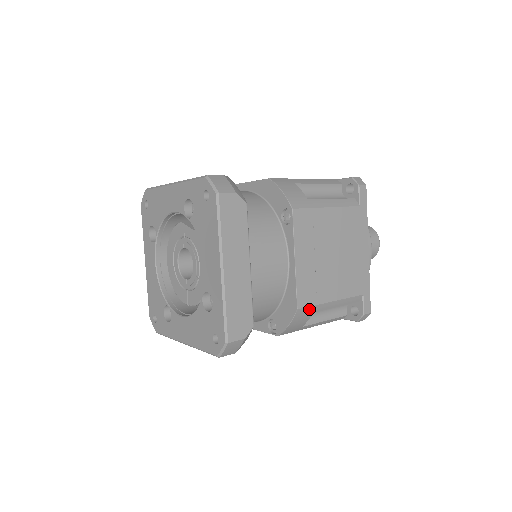
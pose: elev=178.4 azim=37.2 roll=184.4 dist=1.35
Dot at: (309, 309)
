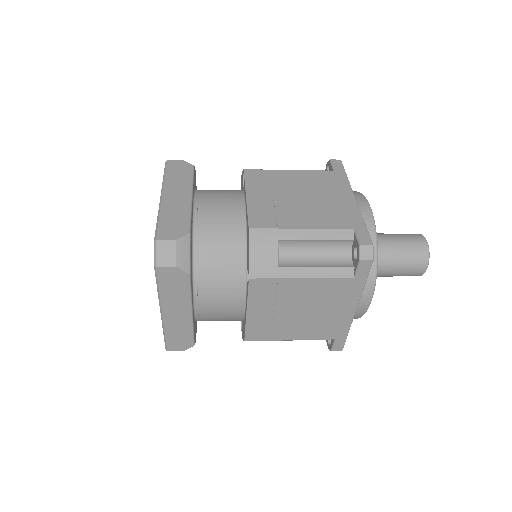
Dot at: (268, 233)
